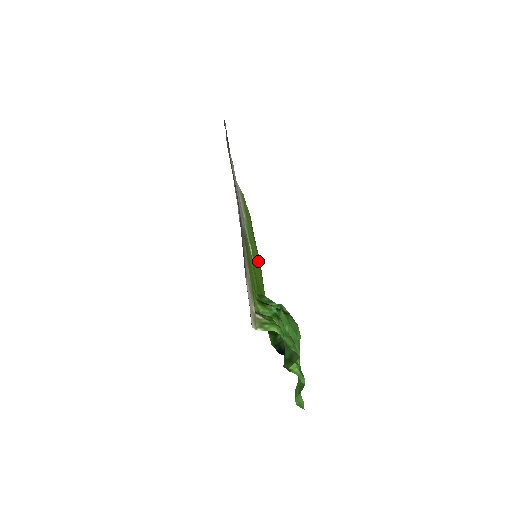
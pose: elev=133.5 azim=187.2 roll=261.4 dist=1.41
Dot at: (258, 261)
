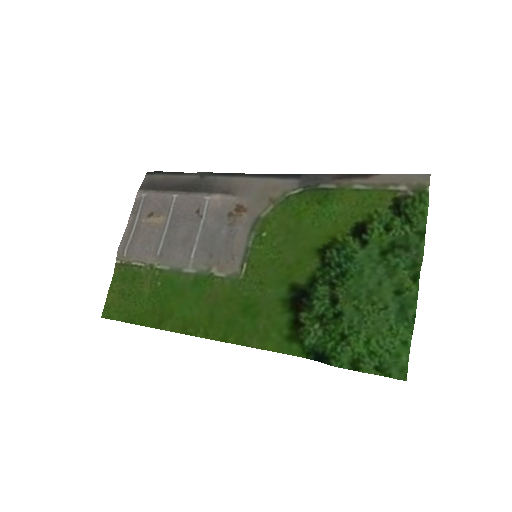
Dot at: (190, 315)
